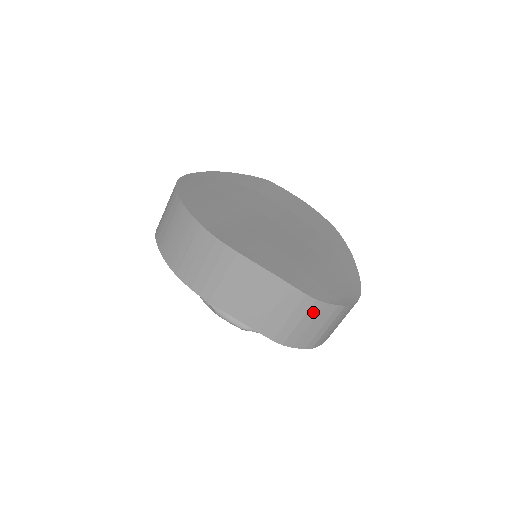
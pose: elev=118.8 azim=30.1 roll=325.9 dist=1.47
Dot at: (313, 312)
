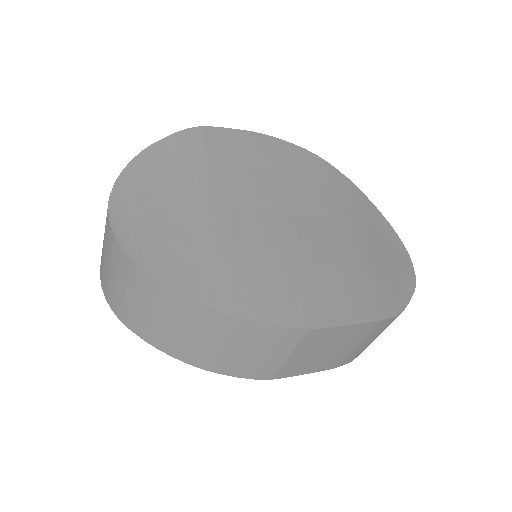
Dot at: occluded
